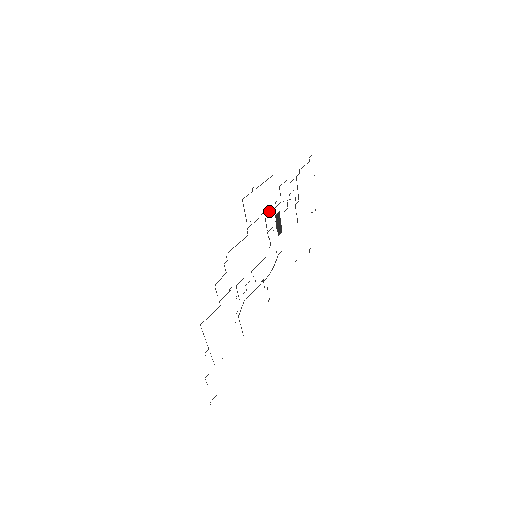
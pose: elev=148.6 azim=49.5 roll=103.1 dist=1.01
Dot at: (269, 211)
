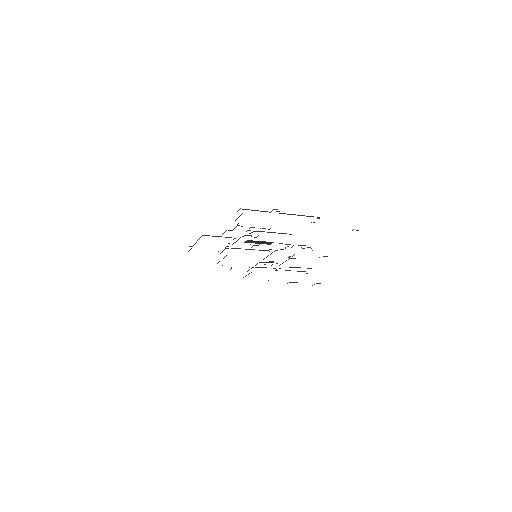
Dot at: (232, 244)
